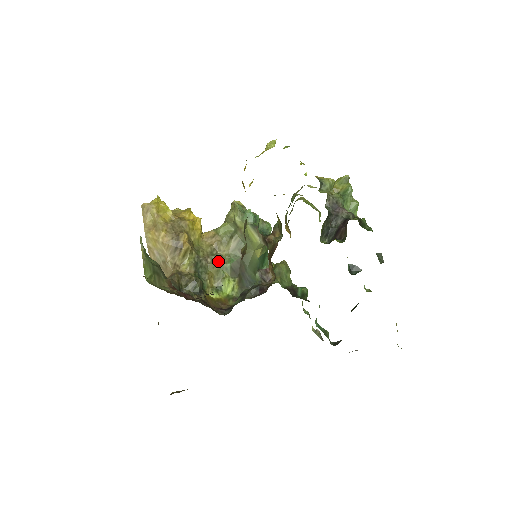
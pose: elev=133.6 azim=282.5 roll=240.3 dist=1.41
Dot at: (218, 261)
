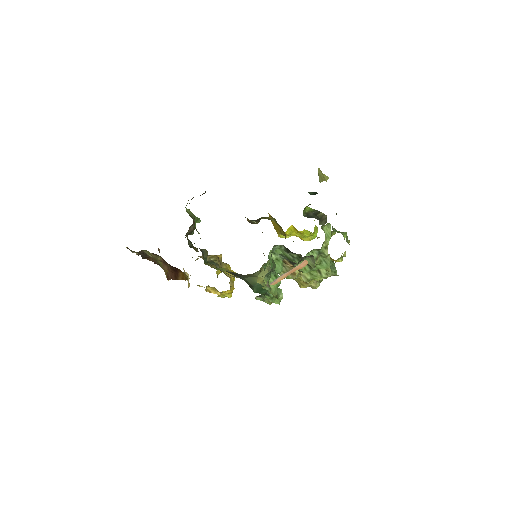
Dot at: occluded
